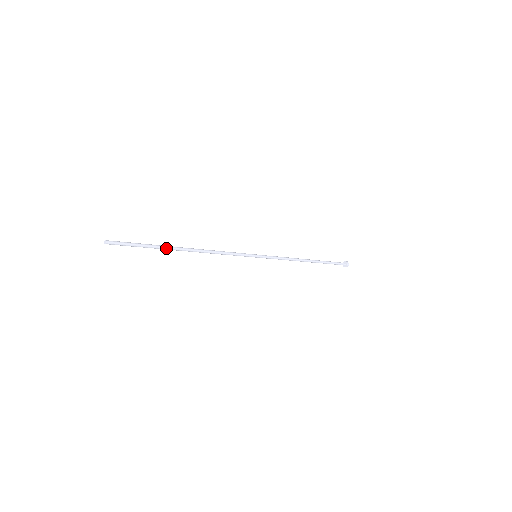
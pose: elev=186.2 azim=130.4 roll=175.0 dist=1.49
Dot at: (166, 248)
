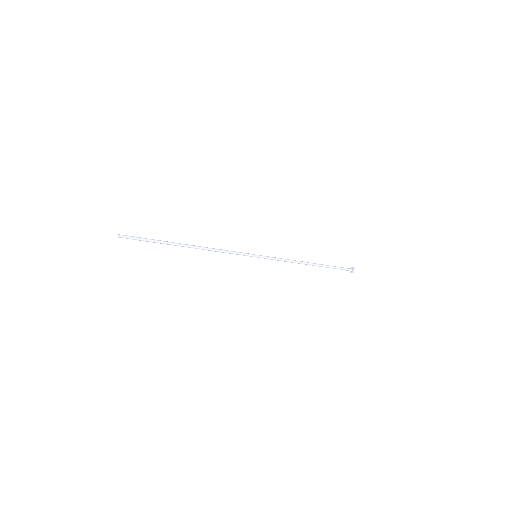
Dot at: (170, 243)
